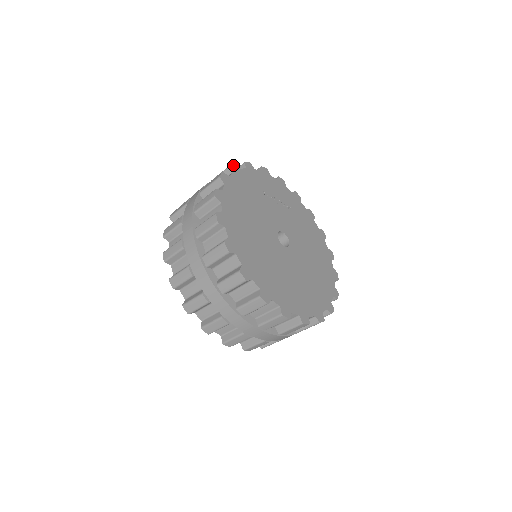
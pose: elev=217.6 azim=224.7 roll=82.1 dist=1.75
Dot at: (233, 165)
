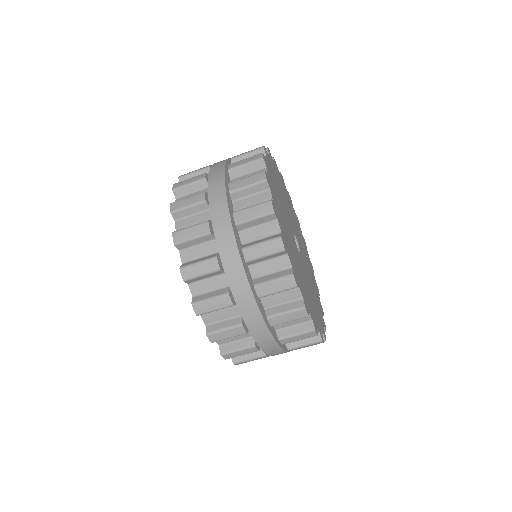
Dot at: (282, 176)
